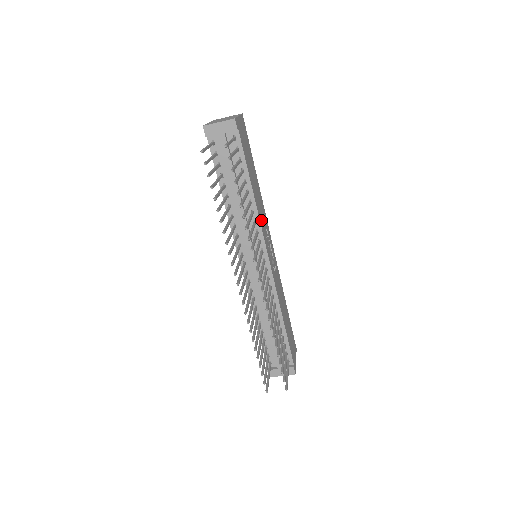
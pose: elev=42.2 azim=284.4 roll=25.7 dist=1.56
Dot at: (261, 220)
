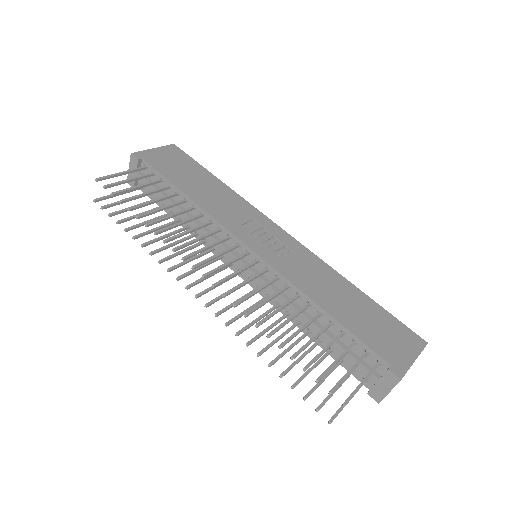
Dot at: (222, 216)
